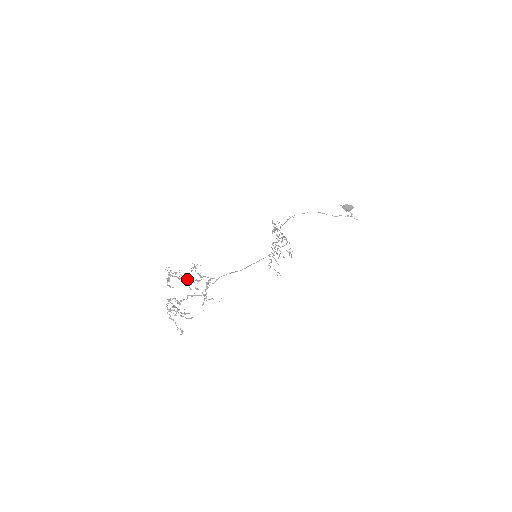
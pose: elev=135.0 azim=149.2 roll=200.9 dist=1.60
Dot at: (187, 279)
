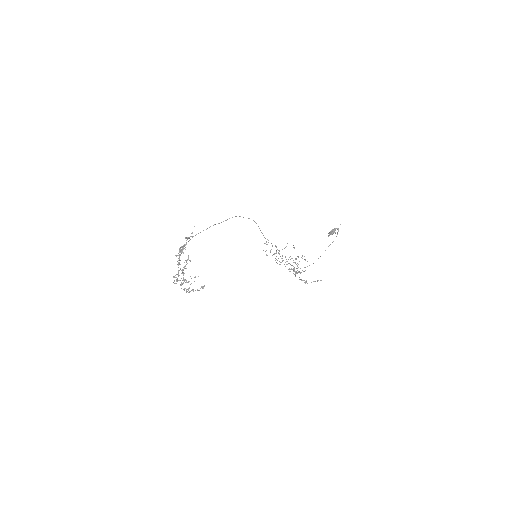
Dot at: (178, 255)
